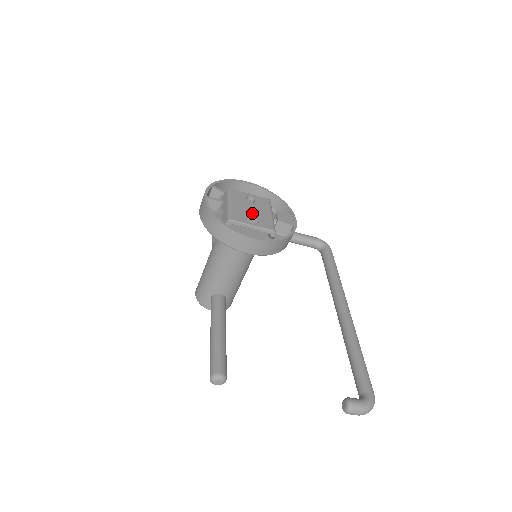
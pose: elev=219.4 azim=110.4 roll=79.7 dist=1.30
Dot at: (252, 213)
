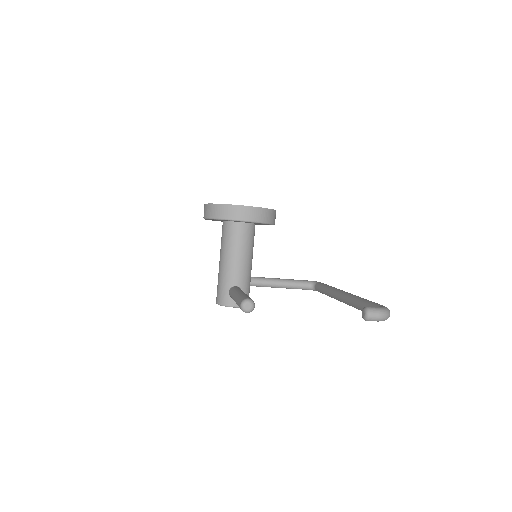
Dot at: occluded
